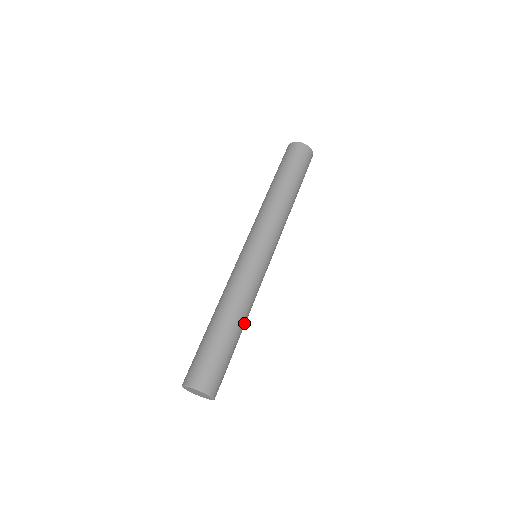
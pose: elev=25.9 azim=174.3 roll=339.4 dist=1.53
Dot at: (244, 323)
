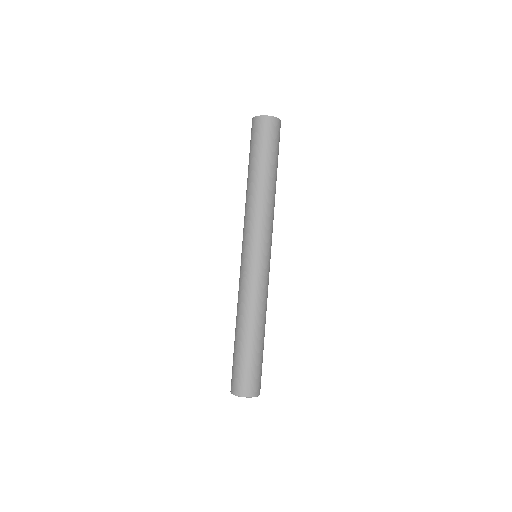
Dot at: occluded
